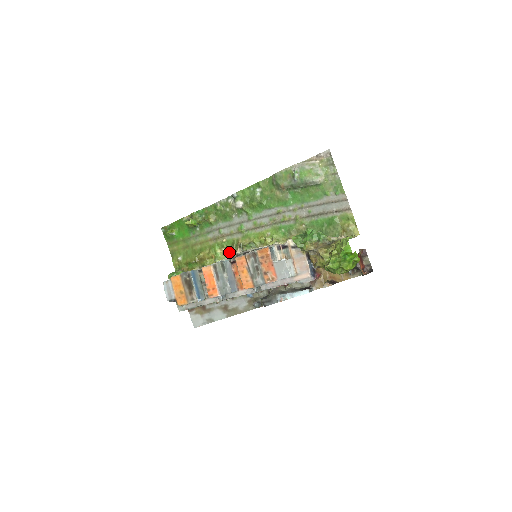
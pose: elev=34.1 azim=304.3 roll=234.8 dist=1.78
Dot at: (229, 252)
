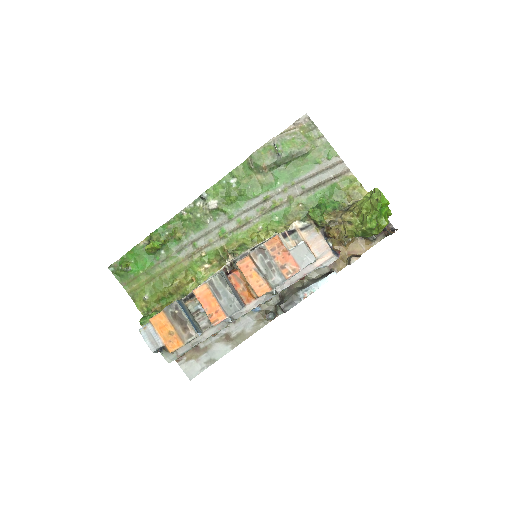
Dot at: (214, 266)
